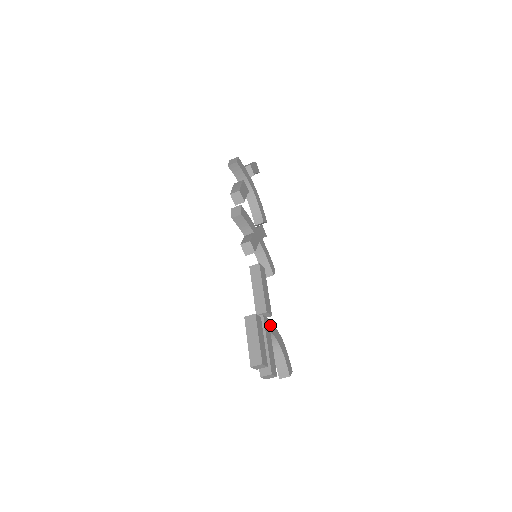
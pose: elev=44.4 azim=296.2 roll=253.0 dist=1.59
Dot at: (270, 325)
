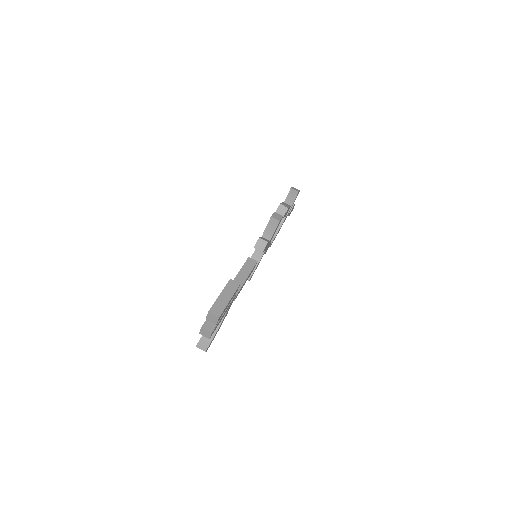
Dot at: (231, 304)
